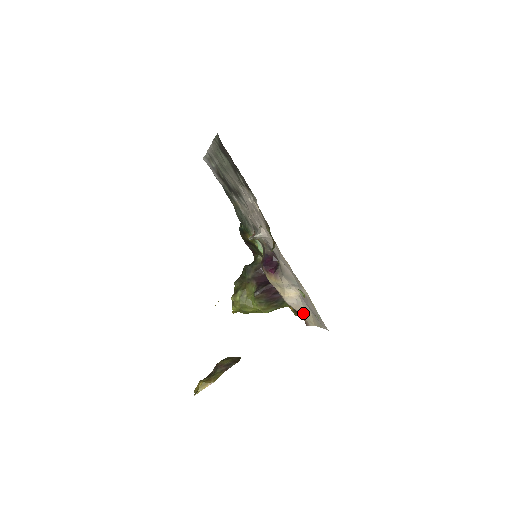
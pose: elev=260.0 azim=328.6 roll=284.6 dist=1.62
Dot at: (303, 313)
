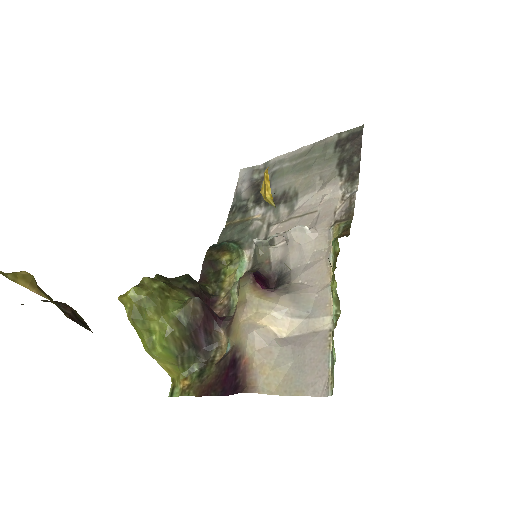
Dot at: (268, 363)
